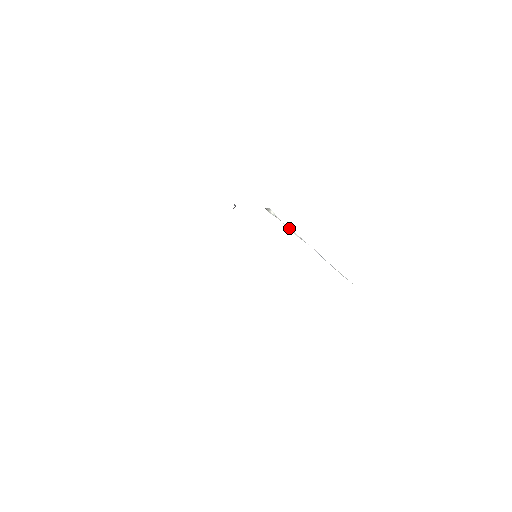
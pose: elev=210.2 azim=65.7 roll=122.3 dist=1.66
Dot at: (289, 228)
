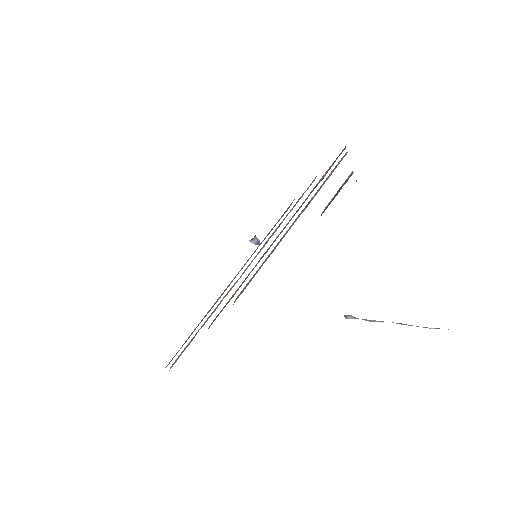
Dot at: (367, 320)
